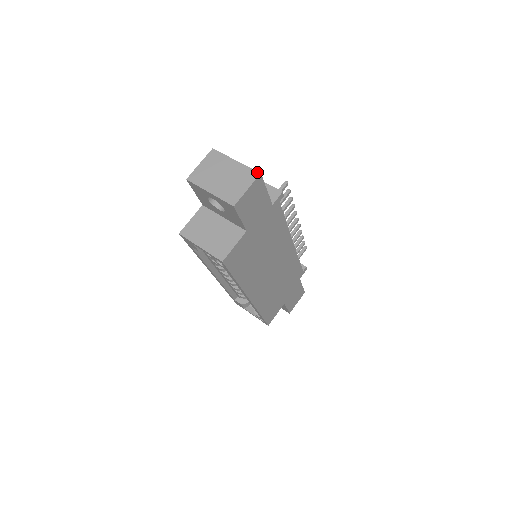
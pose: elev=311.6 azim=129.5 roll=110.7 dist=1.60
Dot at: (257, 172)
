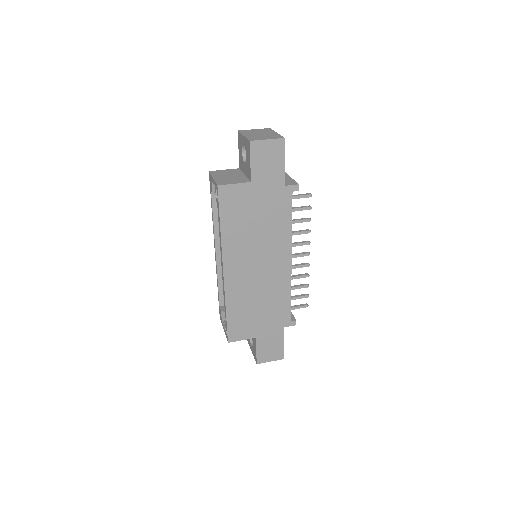
Dot at: (283, 137)
